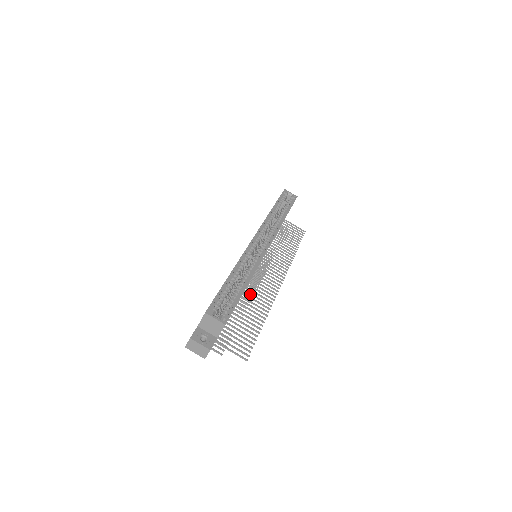
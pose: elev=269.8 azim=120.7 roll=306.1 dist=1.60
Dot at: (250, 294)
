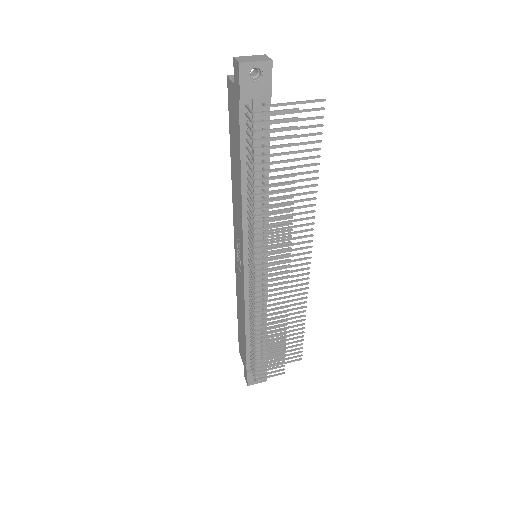
Dot at: (281, 216)
